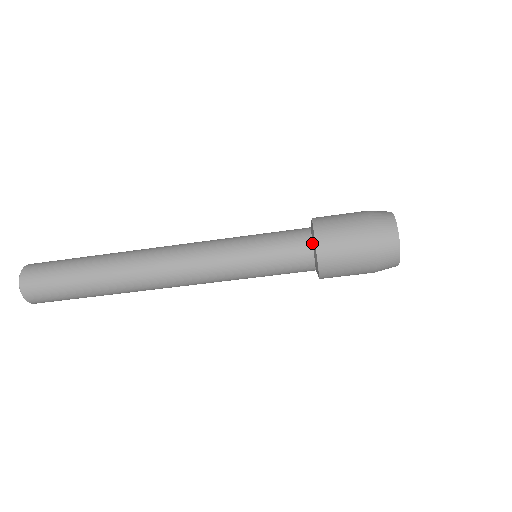
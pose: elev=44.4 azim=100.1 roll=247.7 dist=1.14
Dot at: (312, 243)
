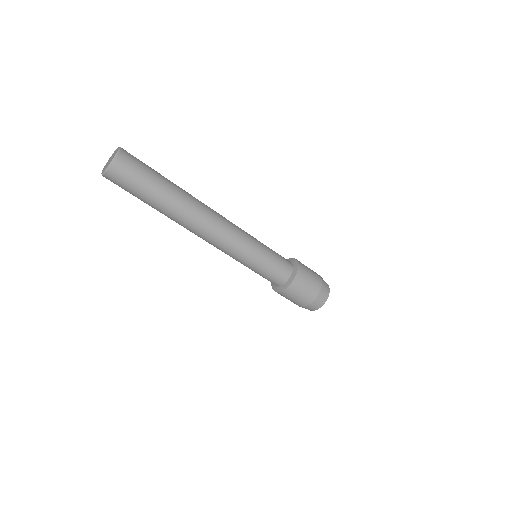
Dot at: (287, 281)
